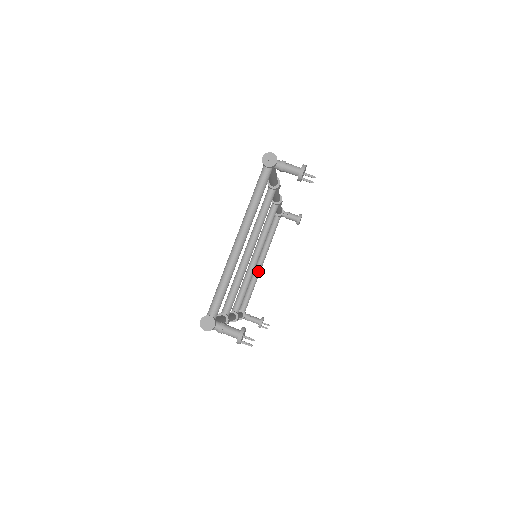
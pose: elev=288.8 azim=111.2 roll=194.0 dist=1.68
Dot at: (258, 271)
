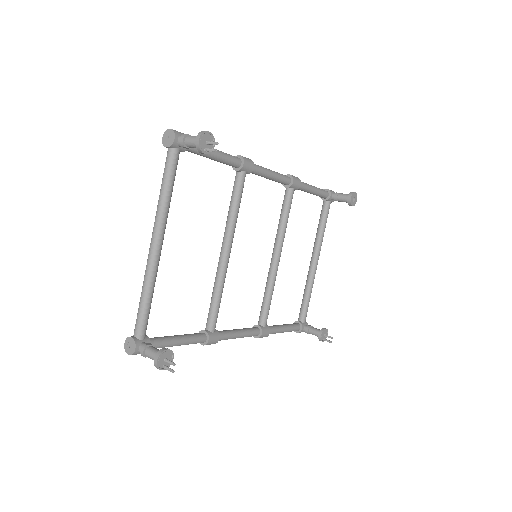
Dot at: (312, 272)
